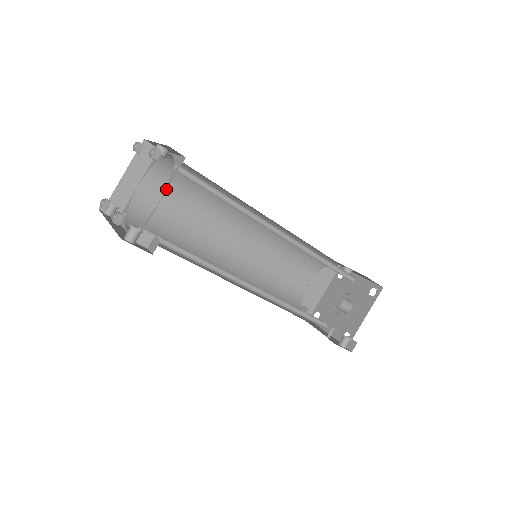
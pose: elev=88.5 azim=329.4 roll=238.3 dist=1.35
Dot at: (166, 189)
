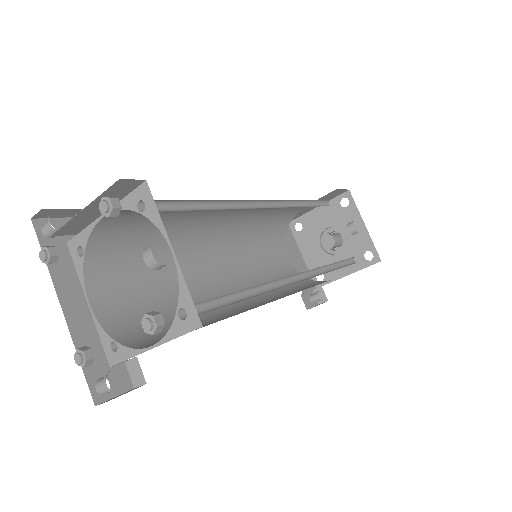
Dot at: (162, 341)
